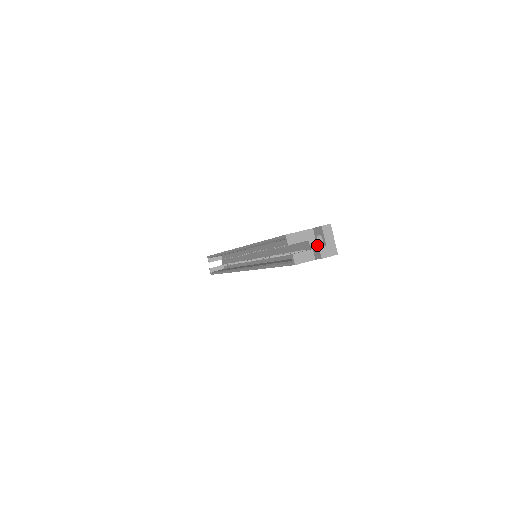
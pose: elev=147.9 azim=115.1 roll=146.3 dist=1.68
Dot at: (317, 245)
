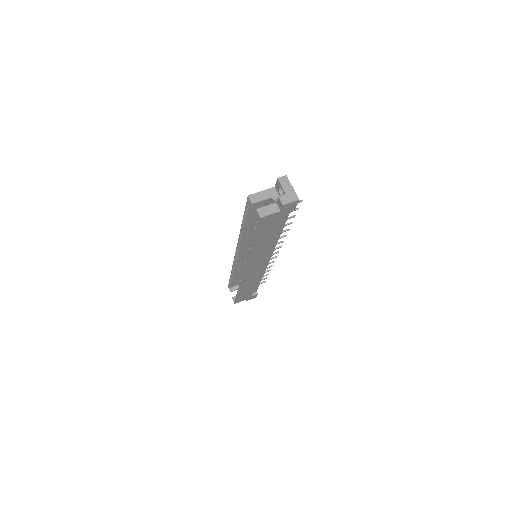
Dot at: occluded
